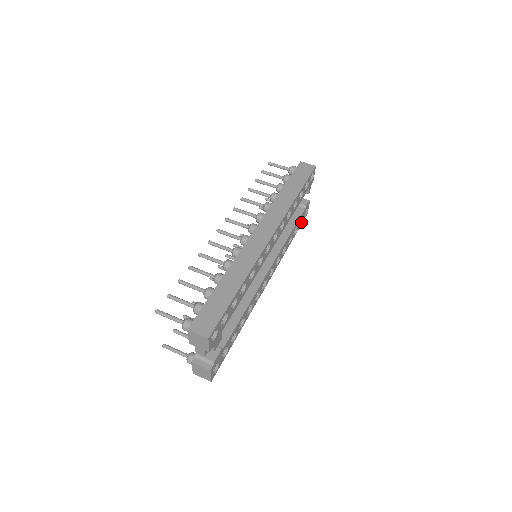
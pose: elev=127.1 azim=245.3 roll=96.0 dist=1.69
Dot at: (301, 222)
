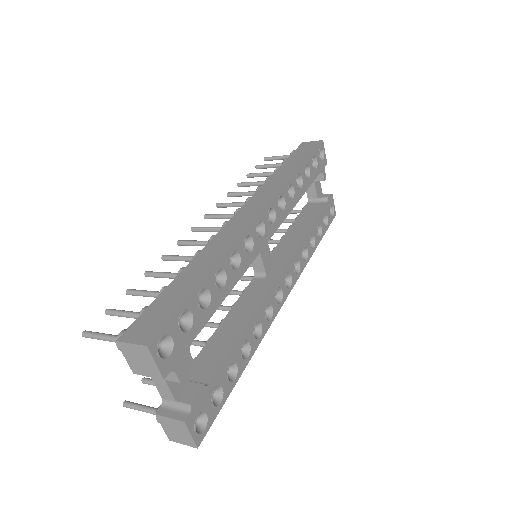
Dot at: (327, 223)
